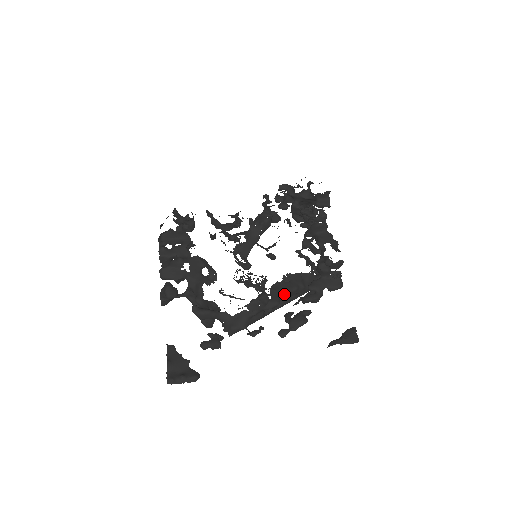
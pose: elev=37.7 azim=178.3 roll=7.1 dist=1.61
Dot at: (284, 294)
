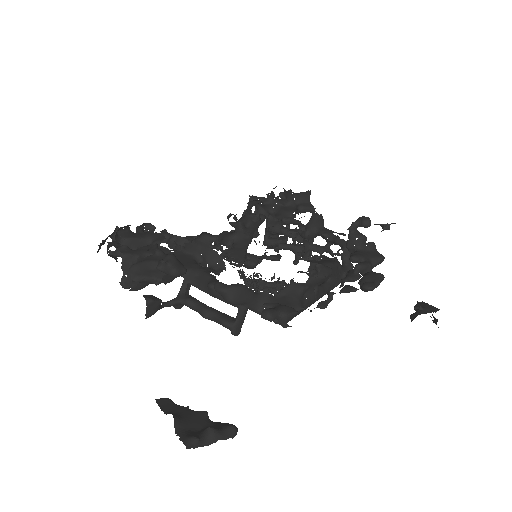
Dot at: (328, 266)
